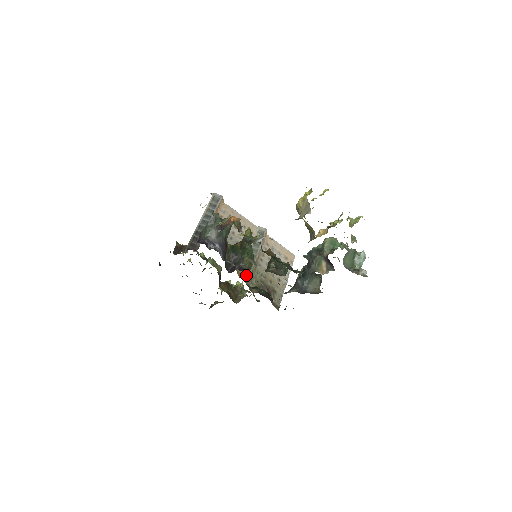
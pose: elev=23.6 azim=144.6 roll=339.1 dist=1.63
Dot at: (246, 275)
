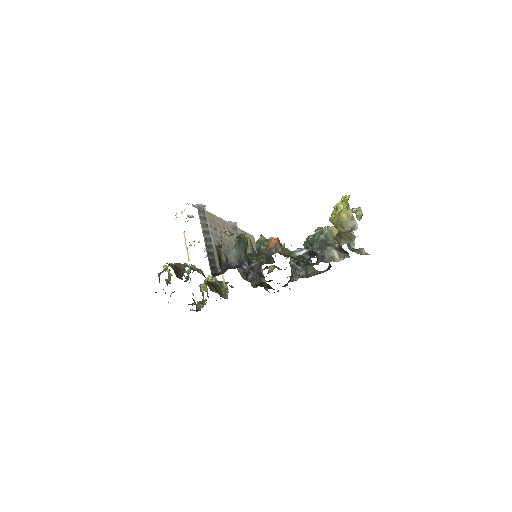
Dot at: occluded
